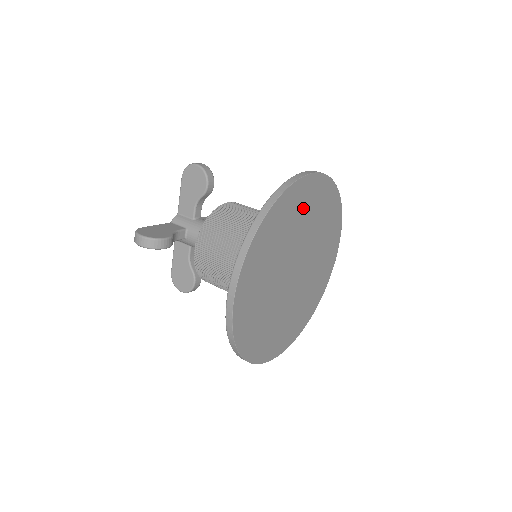
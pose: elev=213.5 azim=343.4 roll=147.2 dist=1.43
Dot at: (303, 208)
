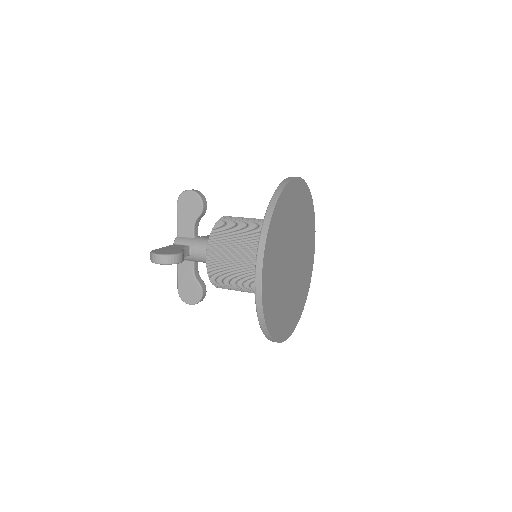
Dot at: (292, 206)
